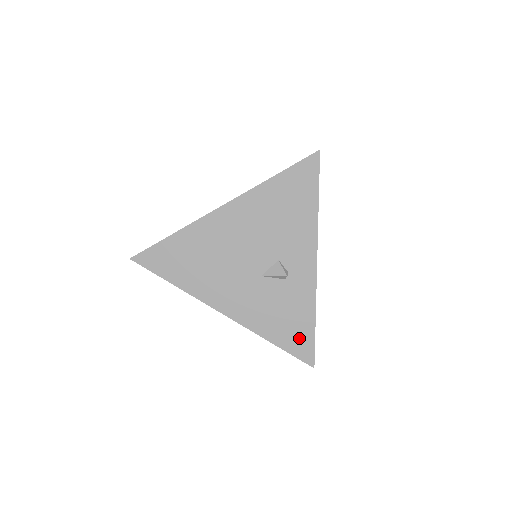
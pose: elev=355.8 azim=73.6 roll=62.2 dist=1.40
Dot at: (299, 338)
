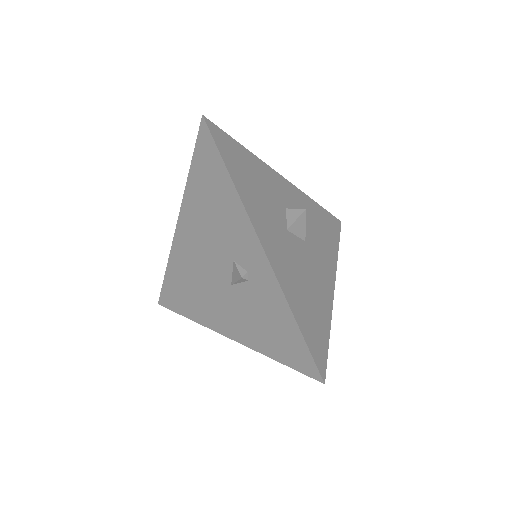
Dot at: (292, 348)
